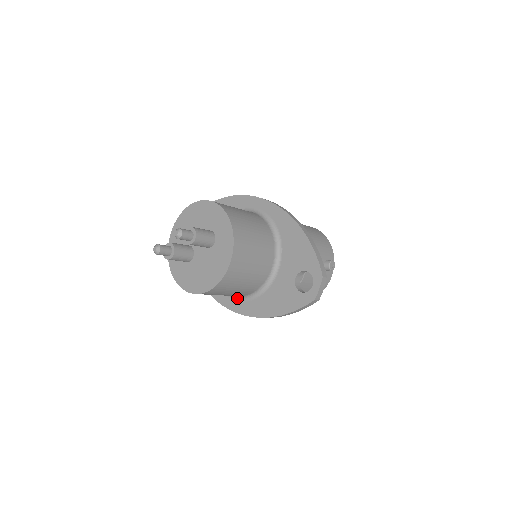
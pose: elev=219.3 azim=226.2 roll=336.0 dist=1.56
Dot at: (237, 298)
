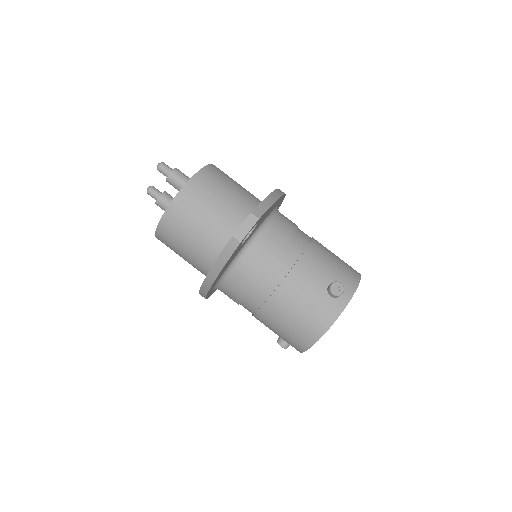
Dot at: occluded
